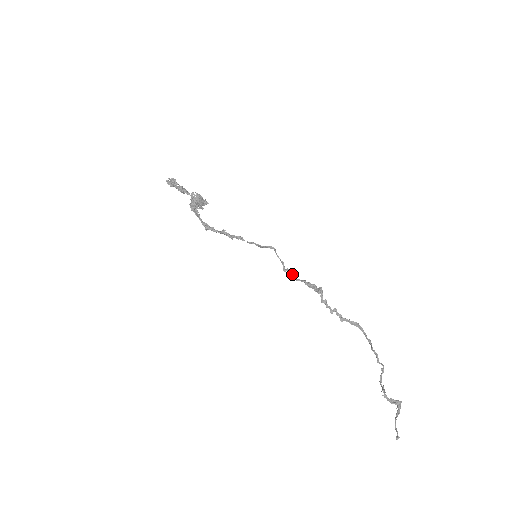
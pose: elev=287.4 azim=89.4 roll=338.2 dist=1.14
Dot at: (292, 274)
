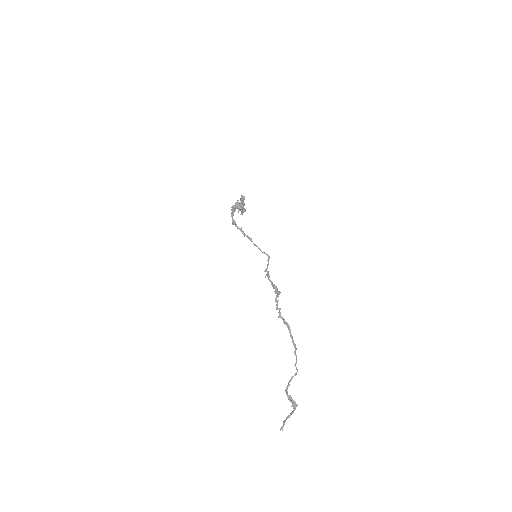
Dot at: (268, 275)
